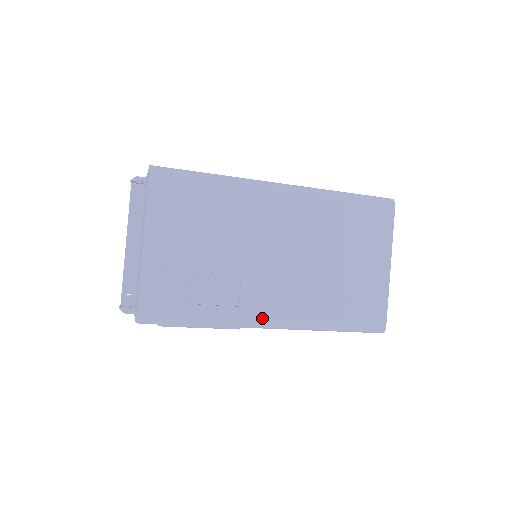
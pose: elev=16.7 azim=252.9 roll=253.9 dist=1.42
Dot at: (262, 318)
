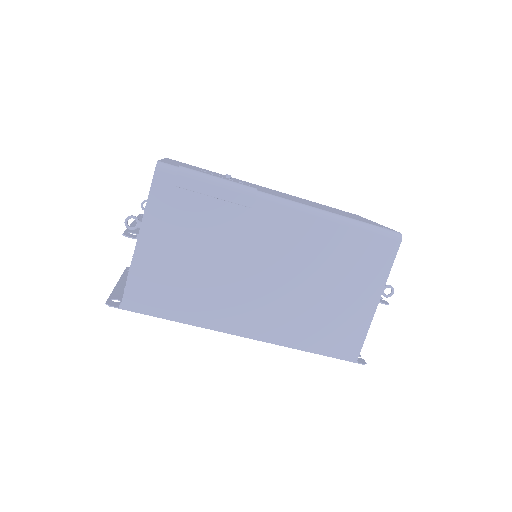
Dot at: (276, 196)
